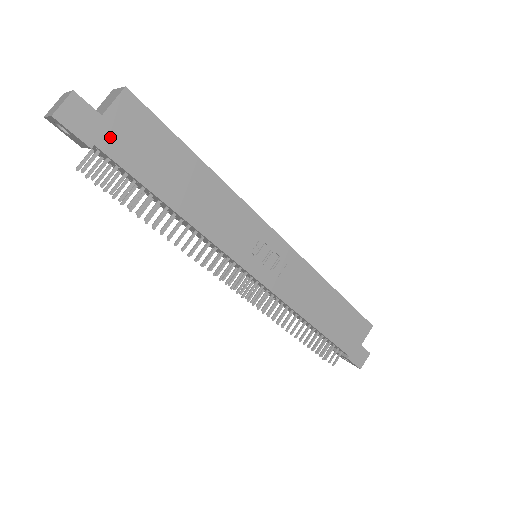
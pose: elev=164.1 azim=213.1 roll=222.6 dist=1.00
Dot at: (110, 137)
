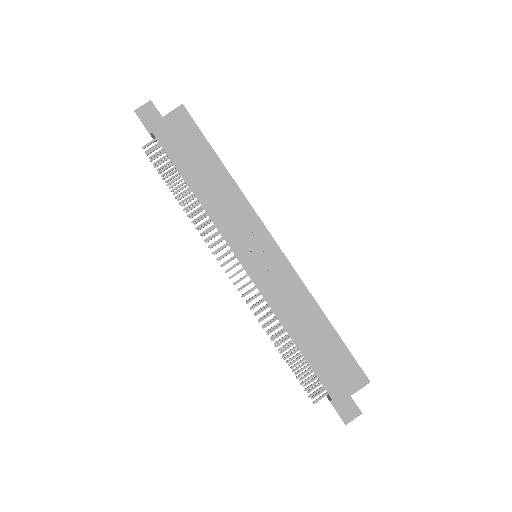
Dot at: (163, 130)
